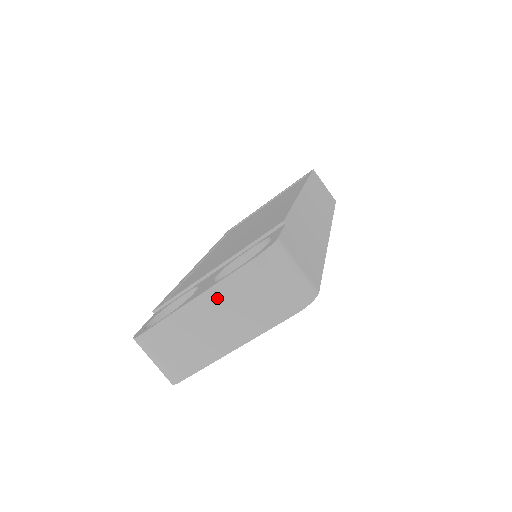
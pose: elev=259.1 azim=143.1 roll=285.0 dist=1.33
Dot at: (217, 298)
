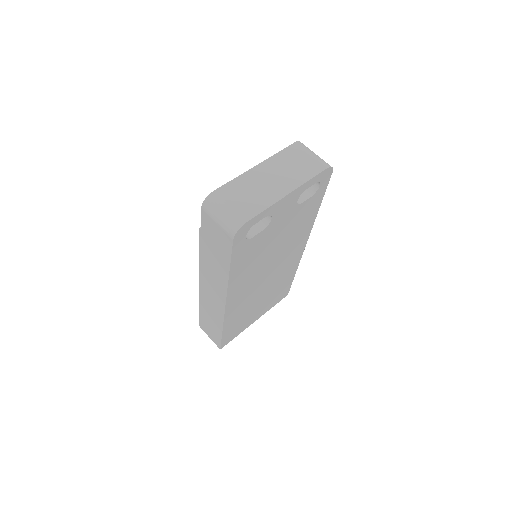
Dot at: (272, 164)
